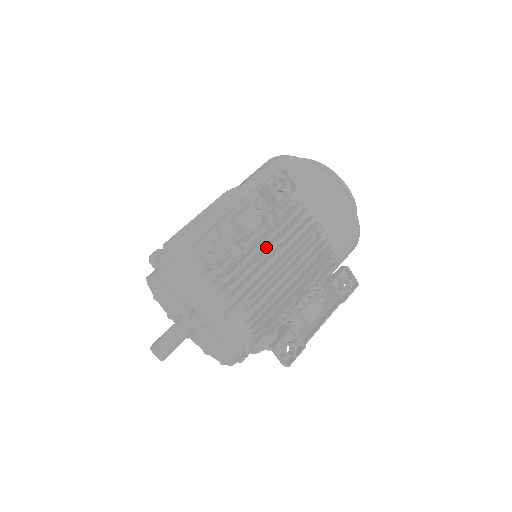
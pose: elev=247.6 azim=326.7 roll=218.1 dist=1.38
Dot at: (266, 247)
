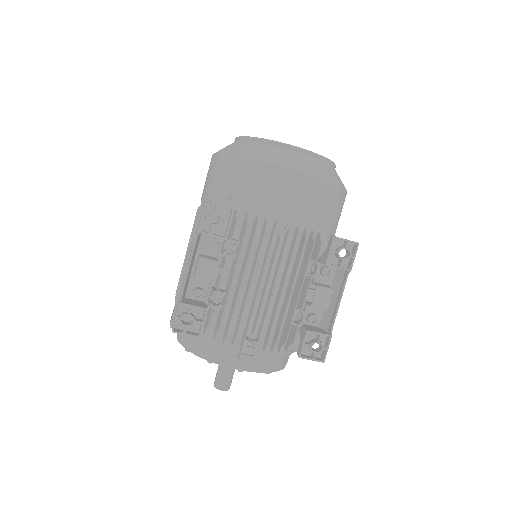
Dot at: (240, 279)
